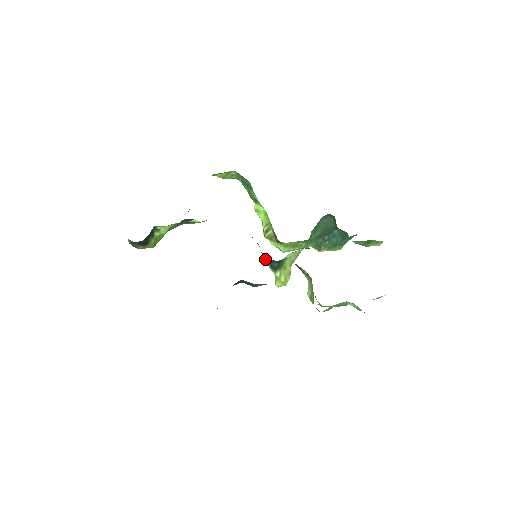
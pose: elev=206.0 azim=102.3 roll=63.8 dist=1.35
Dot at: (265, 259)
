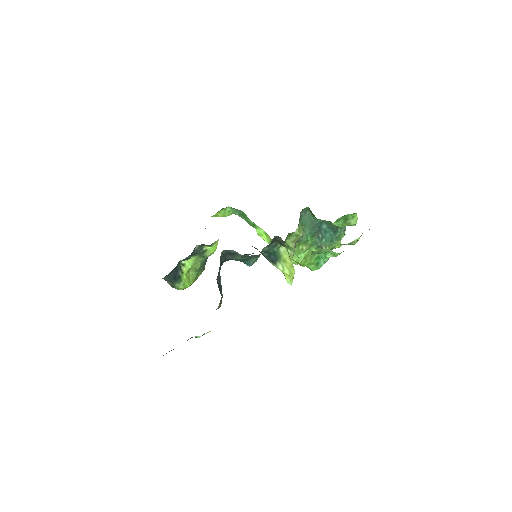
Dot at: (265, 257)
